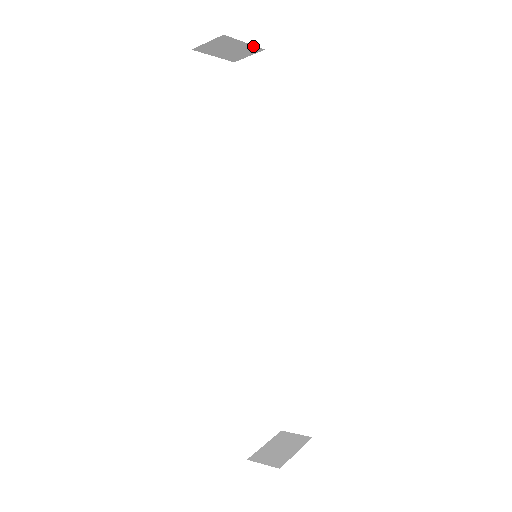
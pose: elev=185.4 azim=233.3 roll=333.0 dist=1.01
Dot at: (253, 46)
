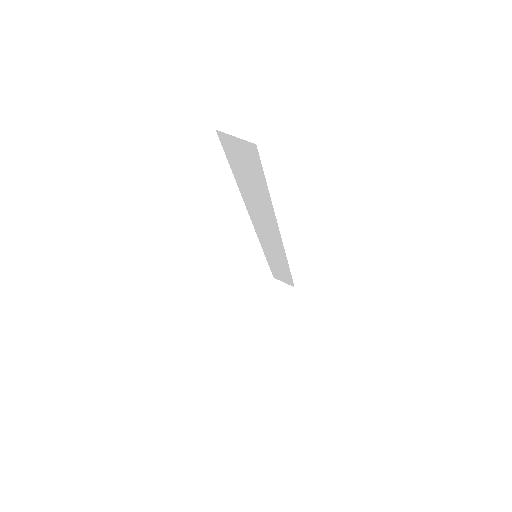
Dot at: occluded
